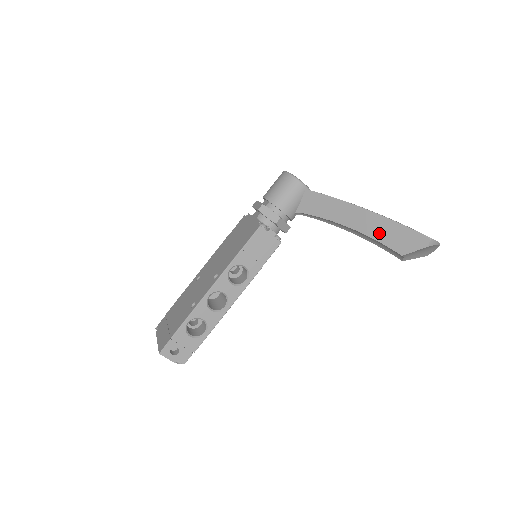
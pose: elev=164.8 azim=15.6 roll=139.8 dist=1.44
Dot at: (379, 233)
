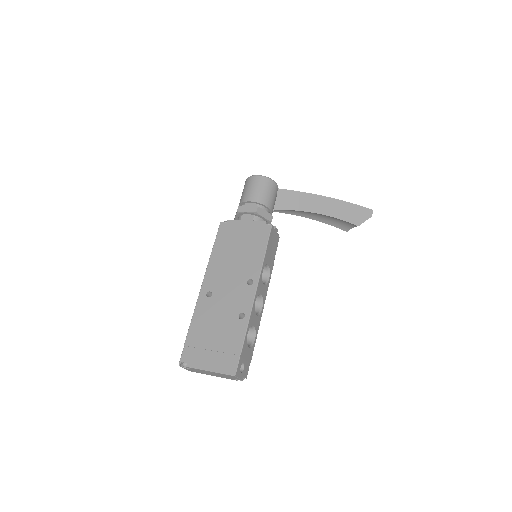
Dot at: (341, 213)
